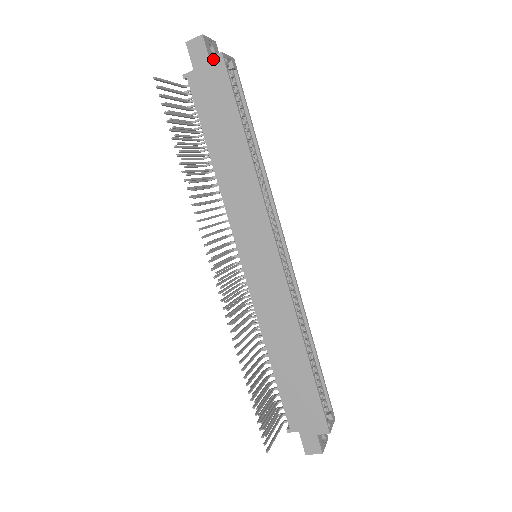
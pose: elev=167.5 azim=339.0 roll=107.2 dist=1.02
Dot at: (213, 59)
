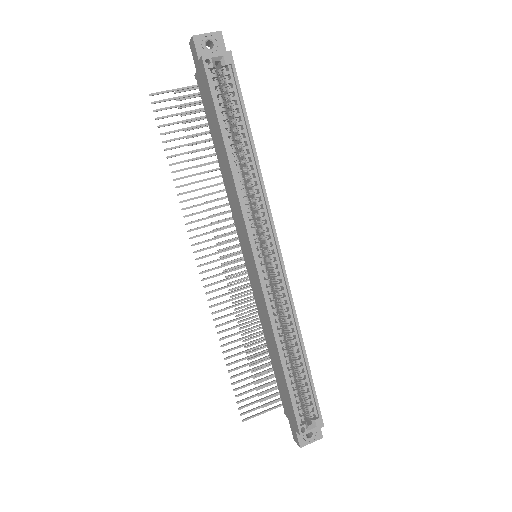
Dot at: (200, 62)
